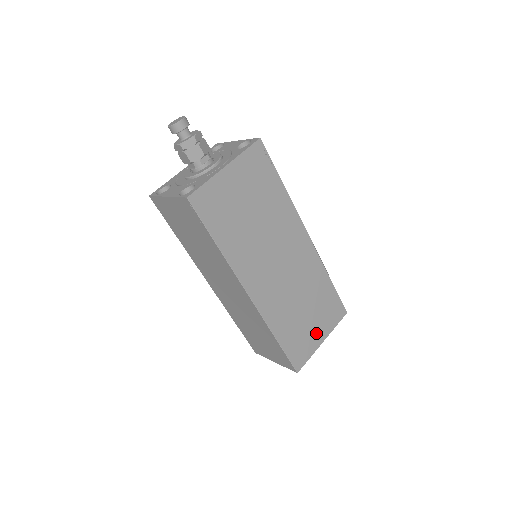
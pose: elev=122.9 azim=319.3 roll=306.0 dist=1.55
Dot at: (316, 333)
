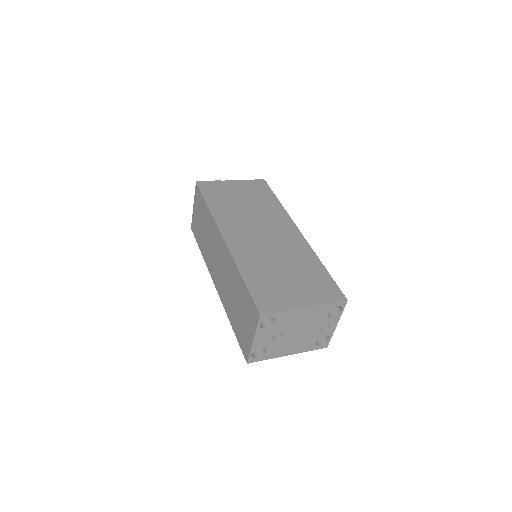
Dot at: (296, 295)
